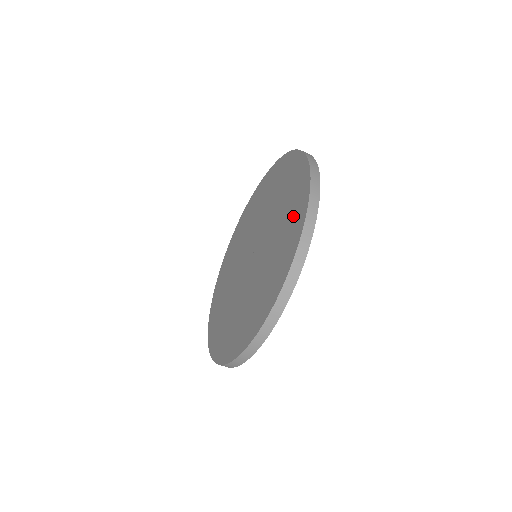
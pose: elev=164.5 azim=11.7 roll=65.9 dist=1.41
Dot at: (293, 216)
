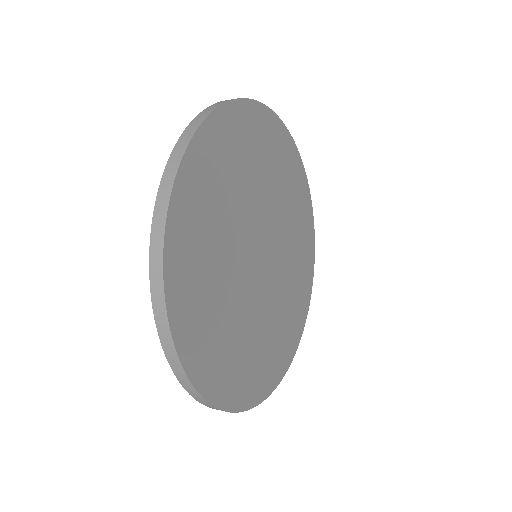
Dot at: occluded
